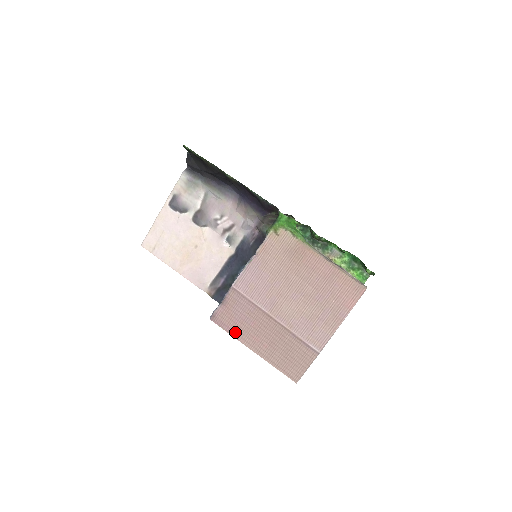
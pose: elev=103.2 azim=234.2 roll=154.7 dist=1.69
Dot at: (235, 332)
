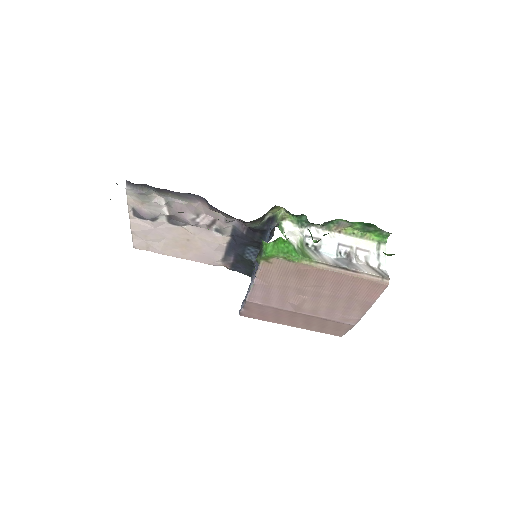
Dot at: (268, 320)
